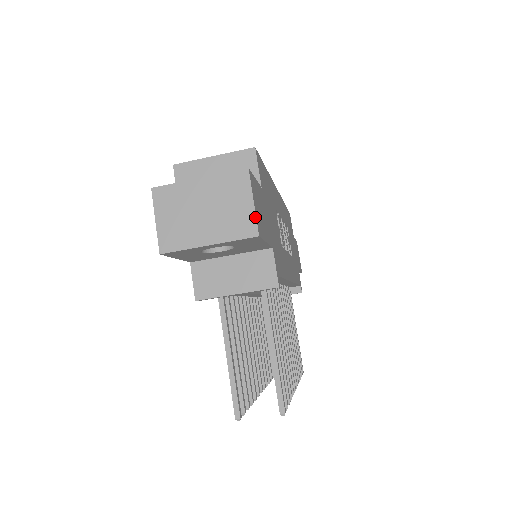
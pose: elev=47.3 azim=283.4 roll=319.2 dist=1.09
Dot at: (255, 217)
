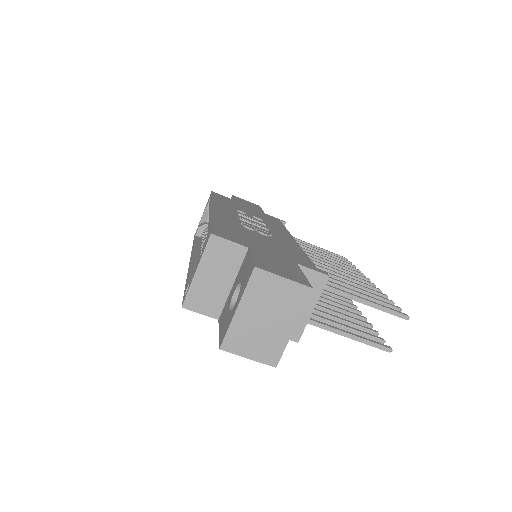
Dot at: (297, 283)
